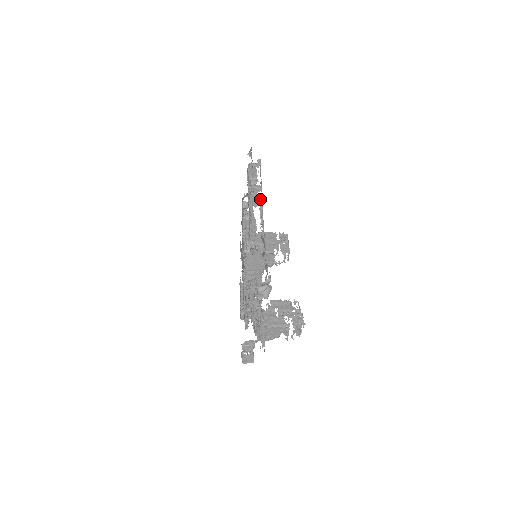
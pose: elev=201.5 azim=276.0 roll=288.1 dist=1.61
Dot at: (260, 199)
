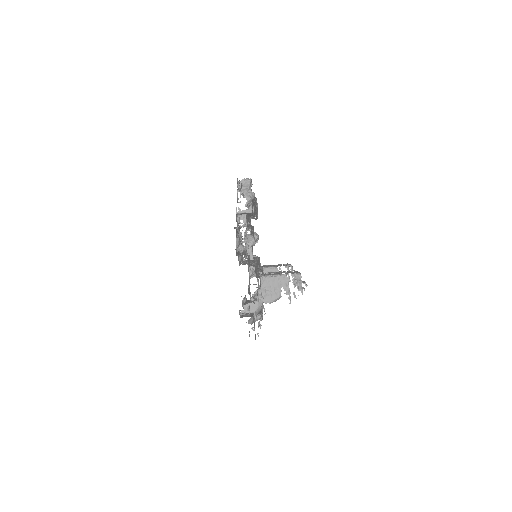
Dot at: occluded
